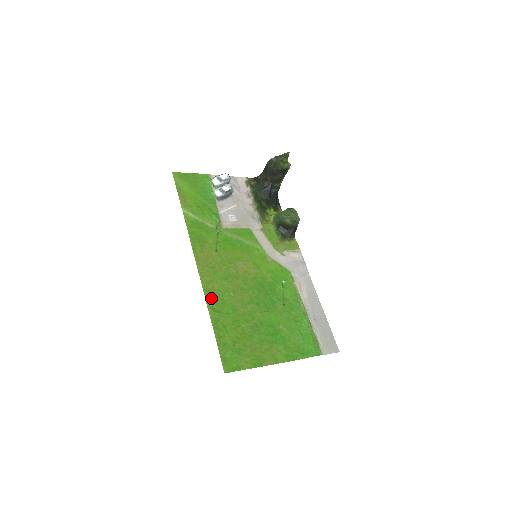
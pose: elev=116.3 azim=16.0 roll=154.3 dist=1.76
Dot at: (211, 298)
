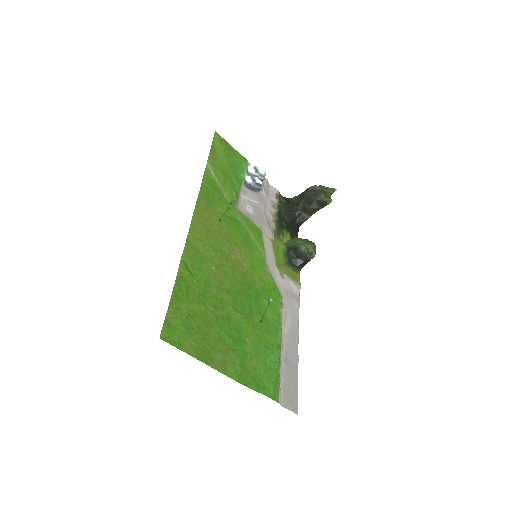
Dot at: (190, 254)
